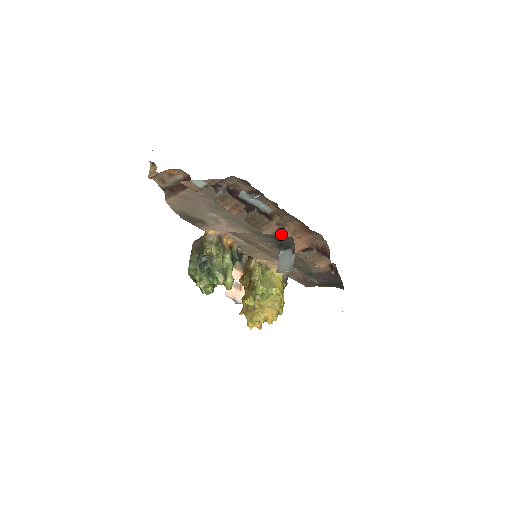
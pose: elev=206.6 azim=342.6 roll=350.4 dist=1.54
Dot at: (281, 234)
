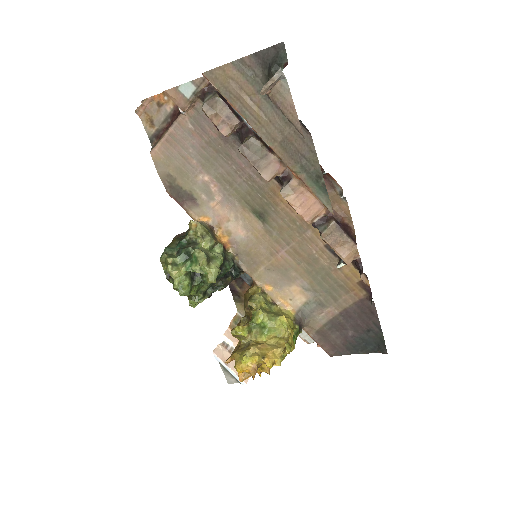
Dot at: (285, 183)
